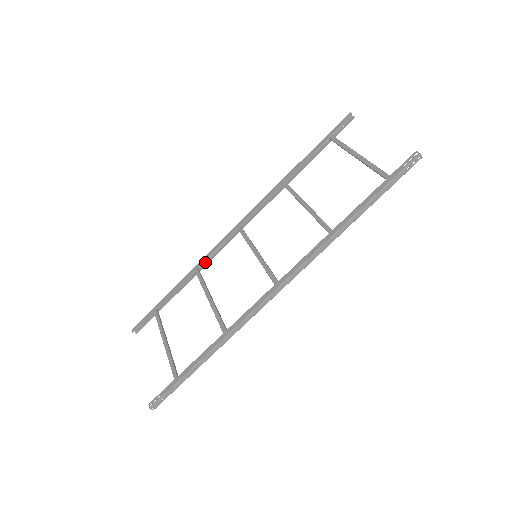
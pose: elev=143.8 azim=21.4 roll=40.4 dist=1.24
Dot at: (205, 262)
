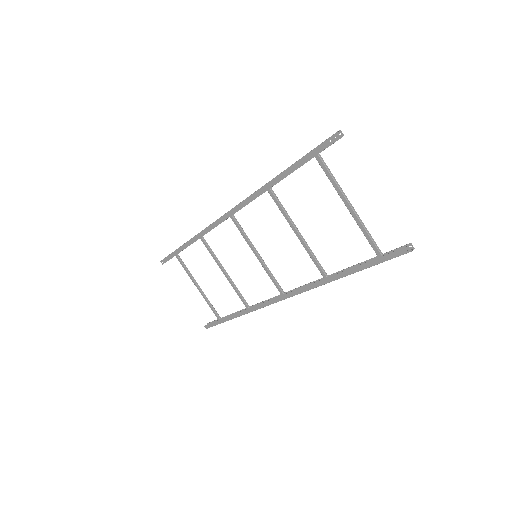
Dot at: occluded
